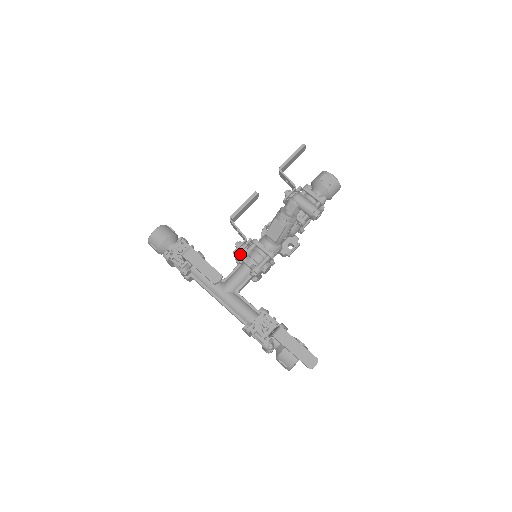
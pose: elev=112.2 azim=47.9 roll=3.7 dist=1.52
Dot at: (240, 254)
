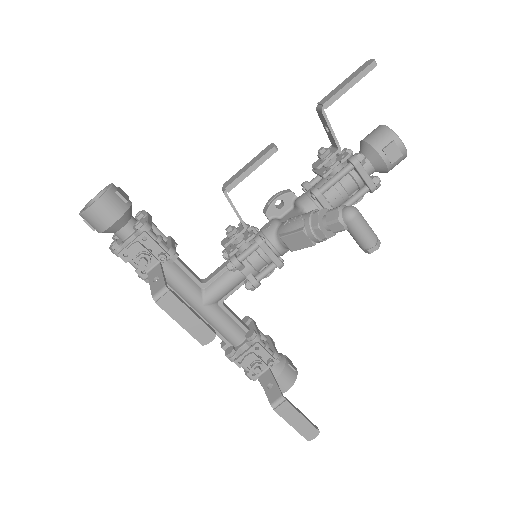
Dot at: (235, 261)
